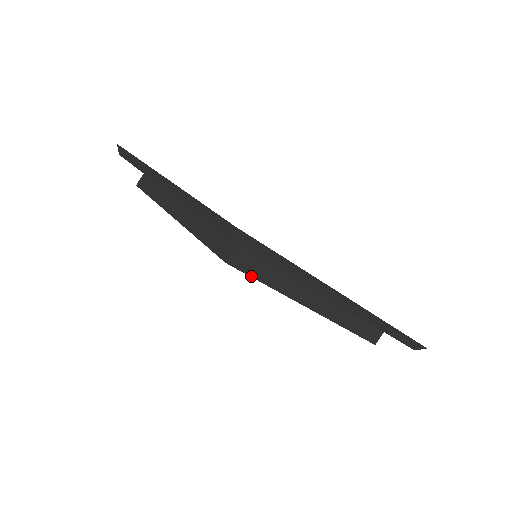
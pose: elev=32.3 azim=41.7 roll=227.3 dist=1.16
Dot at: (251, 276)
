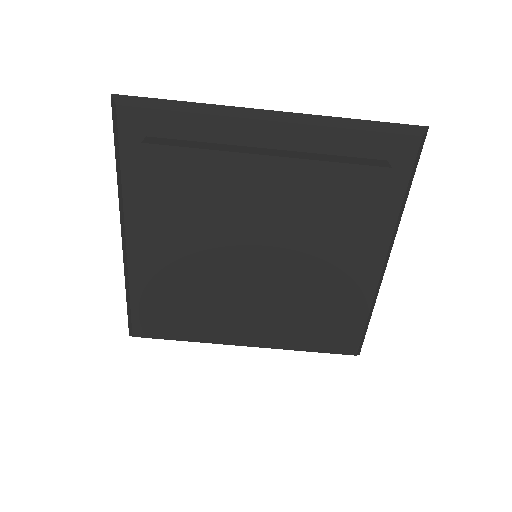
Dot at: (173, 146)
